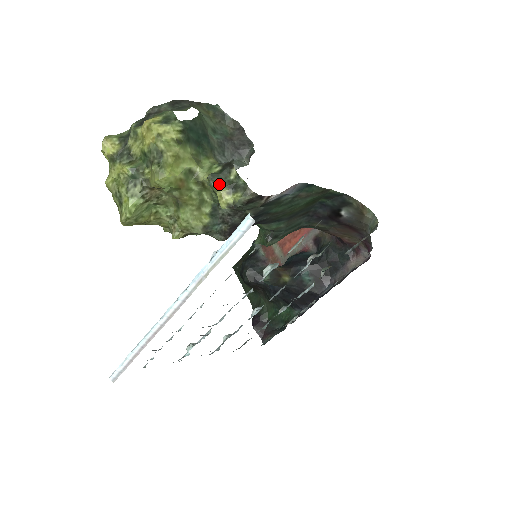
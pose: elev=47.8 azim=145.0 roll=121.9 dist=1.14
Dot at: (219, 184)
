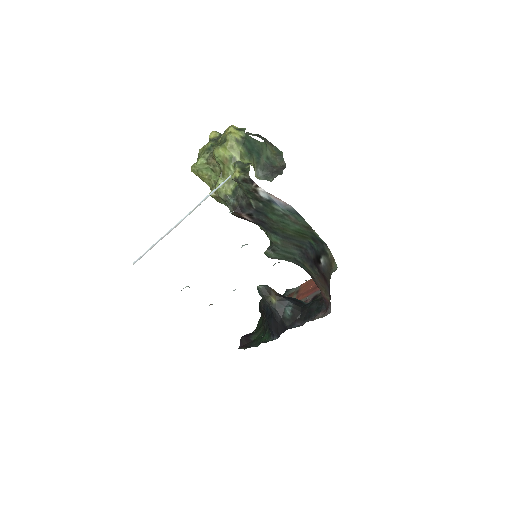
Dot at: (239, 166)
